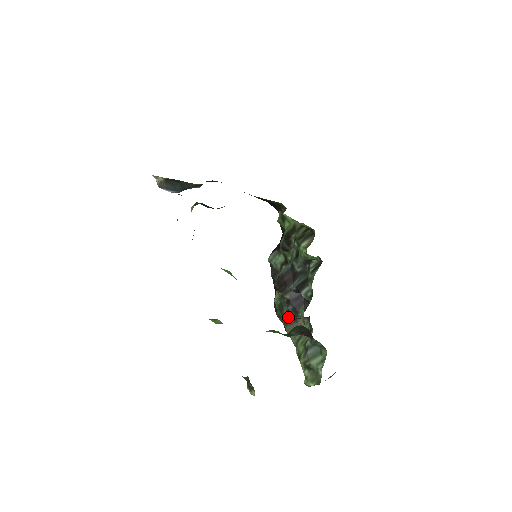
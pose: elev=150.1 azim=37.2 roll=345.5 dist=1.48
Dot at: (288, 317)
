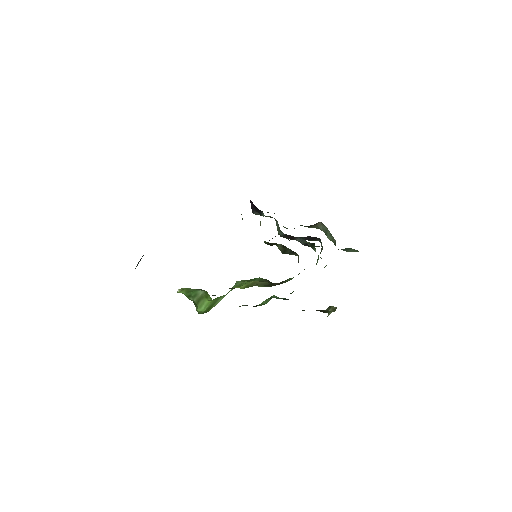
Dot at: (305, 226)
